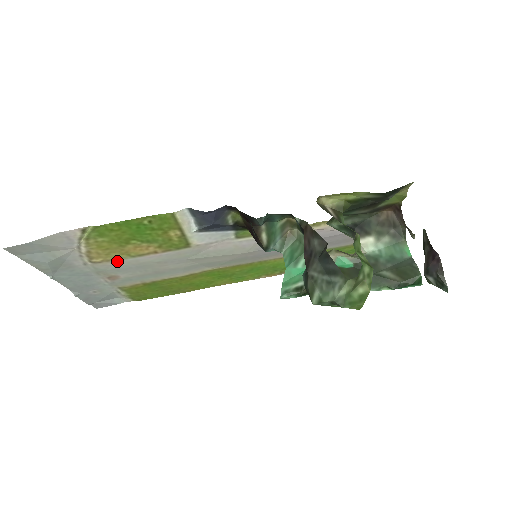
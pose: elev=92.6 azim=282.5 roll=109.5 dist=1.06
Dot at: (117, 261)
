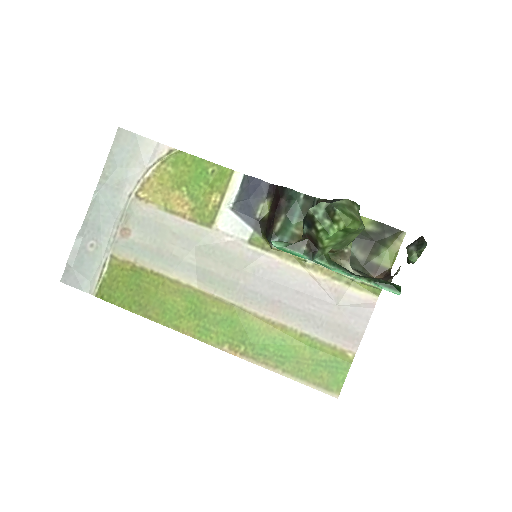
Dot at: (151, 208)
